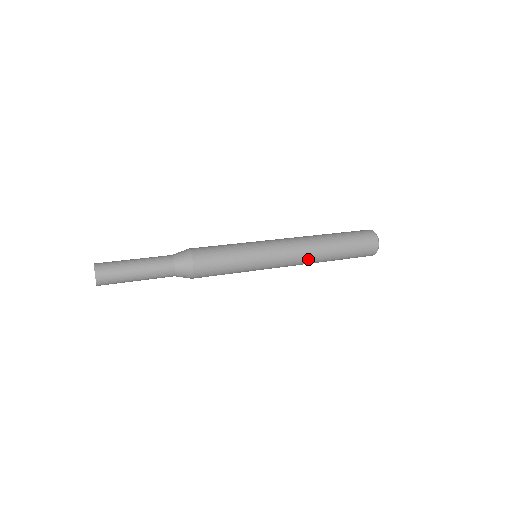
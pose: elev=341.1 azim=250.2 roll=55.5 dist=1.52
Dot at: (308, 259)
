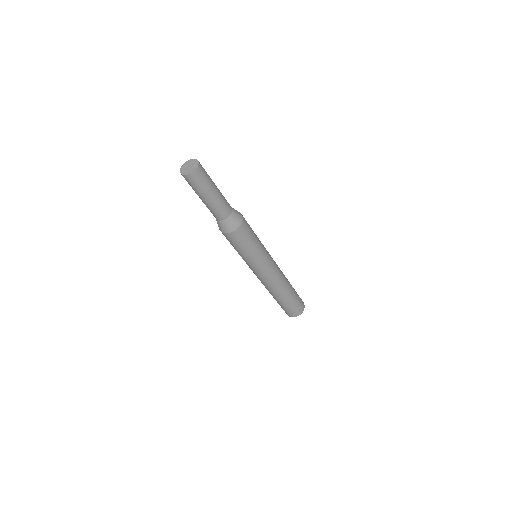
Dot at: occluded
